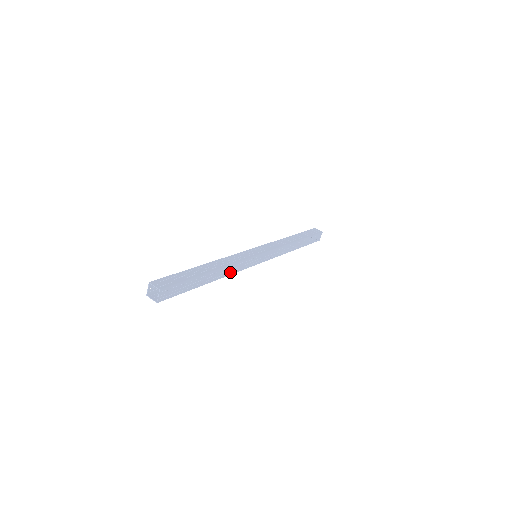
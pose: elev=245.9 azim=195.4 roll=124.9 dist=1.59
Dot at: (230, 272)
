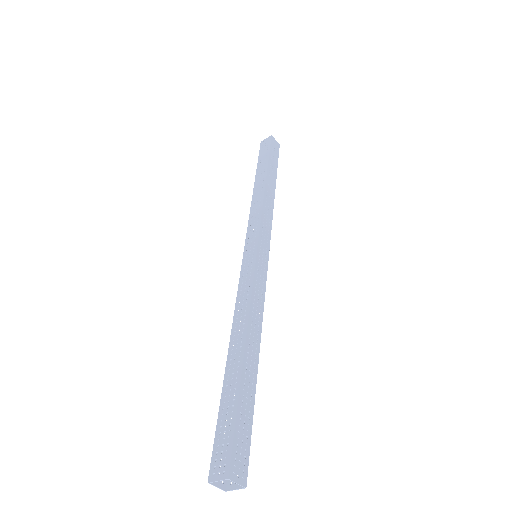
Dot at: (259, 316)
